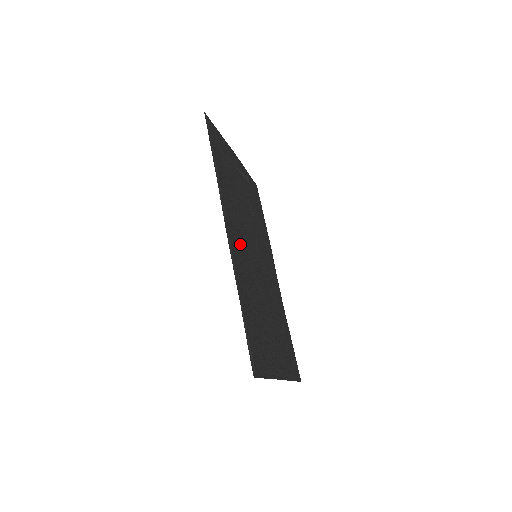
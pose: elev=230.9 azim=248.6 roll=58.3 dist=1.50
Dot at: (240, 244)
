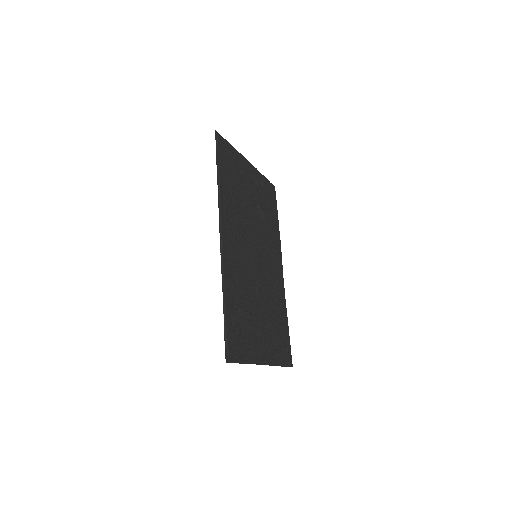
Dot at: (236, 247)
